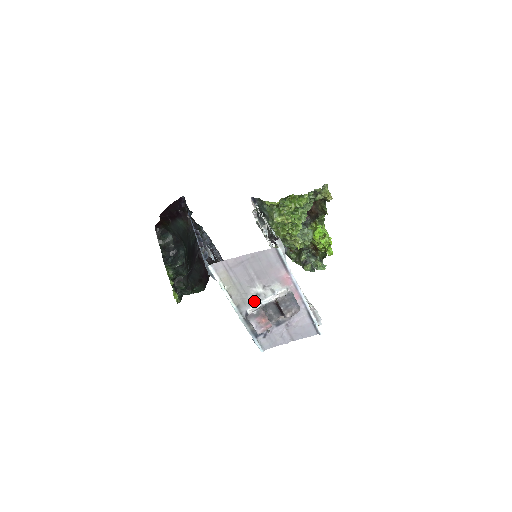
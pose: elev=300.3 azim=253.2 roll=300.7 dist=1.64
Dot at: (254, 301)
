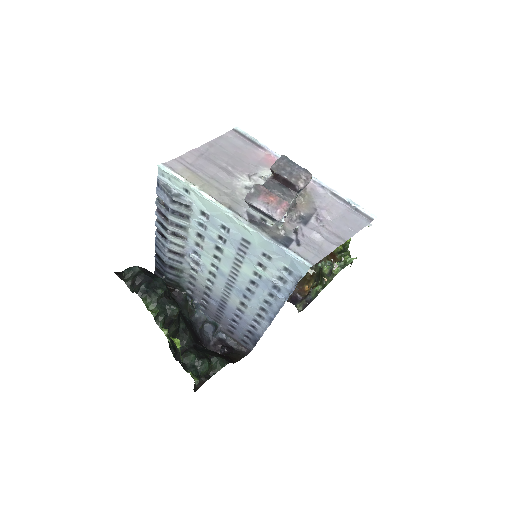
Dot at: occluded
